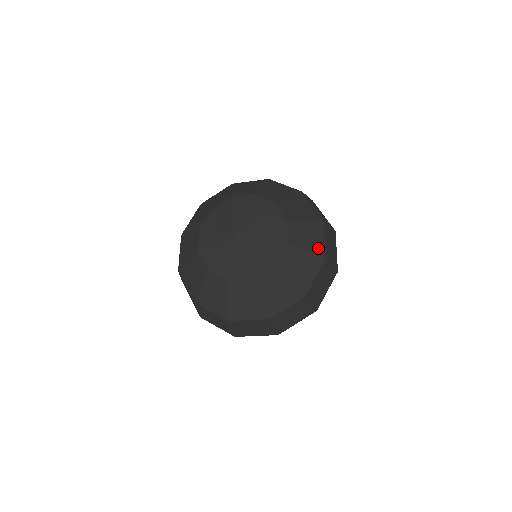
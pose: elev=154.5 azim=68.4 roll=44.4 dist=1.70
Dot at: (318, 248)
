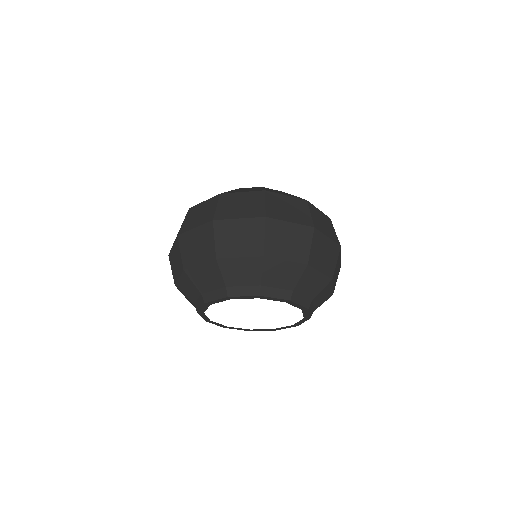
Dot at: occluded
